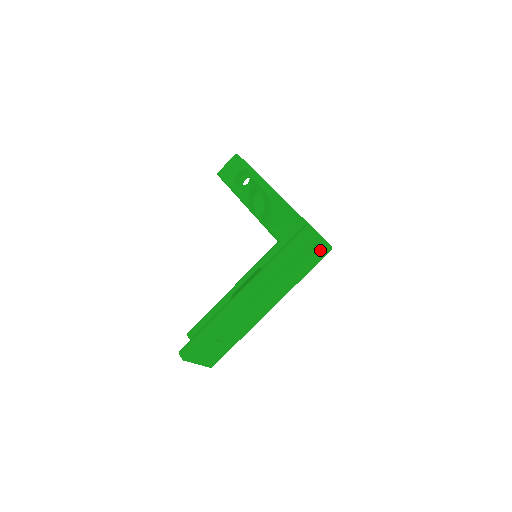
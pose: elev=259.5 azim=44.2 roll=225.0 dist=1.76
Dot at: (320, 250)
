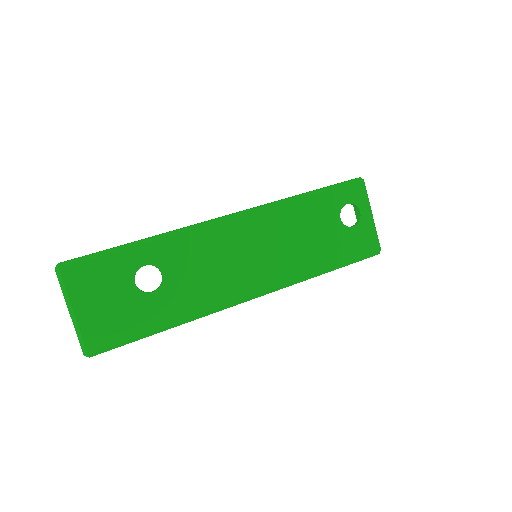
Dot at: (363, 232)
